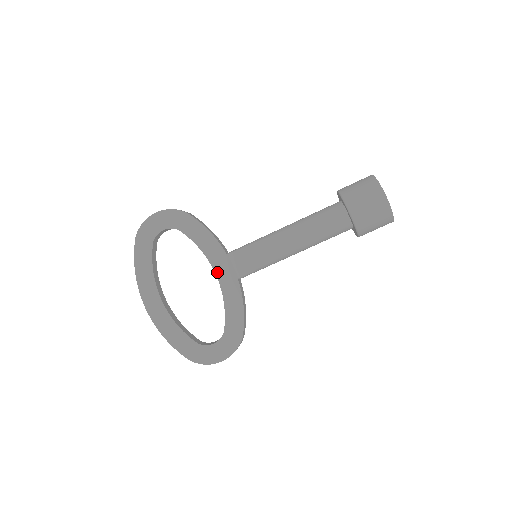
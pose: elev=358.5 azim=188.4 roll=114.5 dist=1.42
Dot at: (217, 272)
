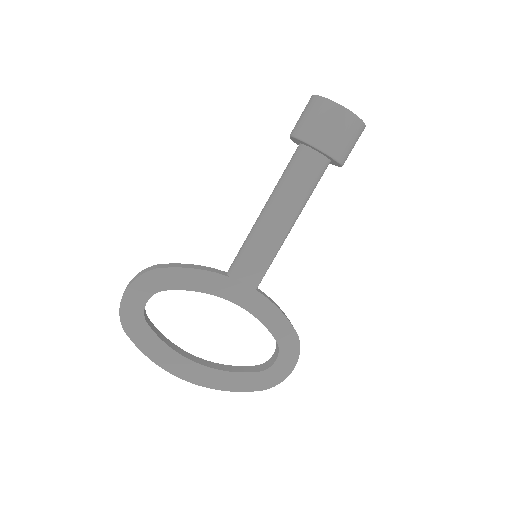
Dot at: (231, 299)
